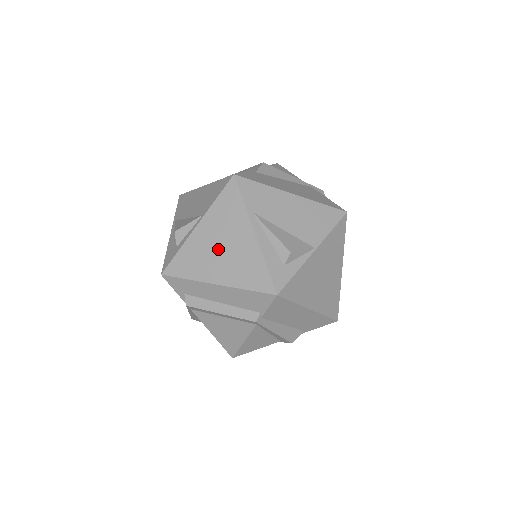
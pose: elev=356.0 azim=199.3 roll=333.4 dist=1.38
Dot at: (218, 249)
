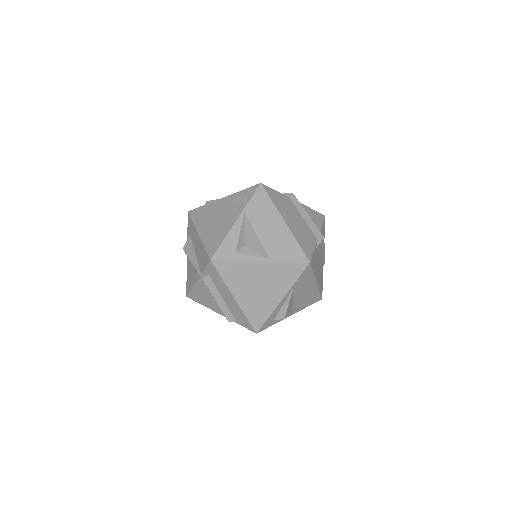
Dot at: (256, 285)
